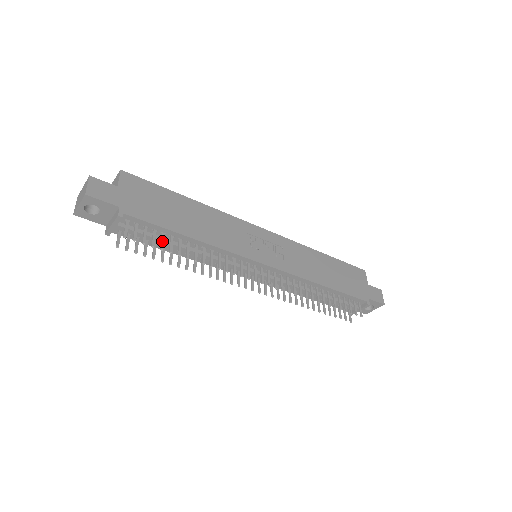
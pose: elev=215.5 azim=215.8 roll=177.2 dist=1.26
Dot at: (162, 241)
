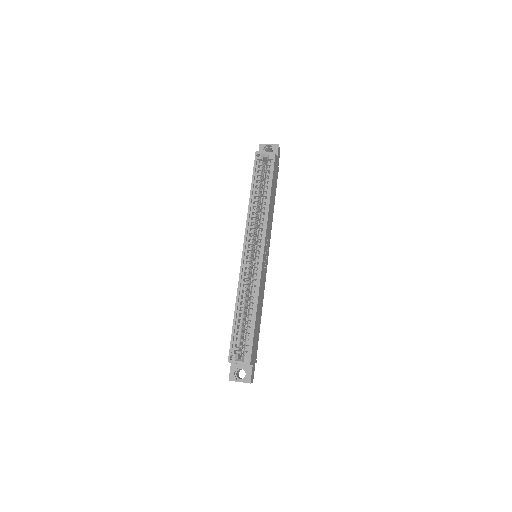
Dot at: occluded
